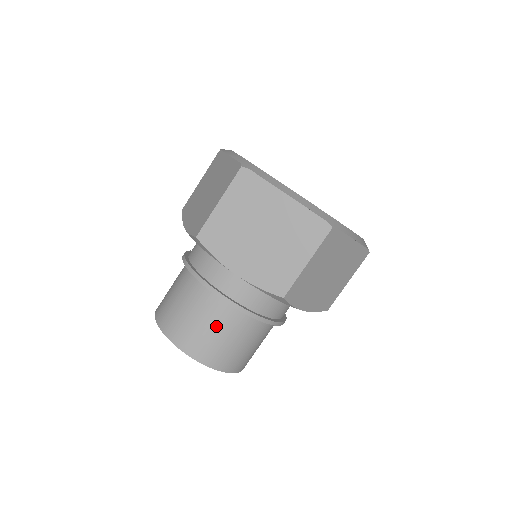
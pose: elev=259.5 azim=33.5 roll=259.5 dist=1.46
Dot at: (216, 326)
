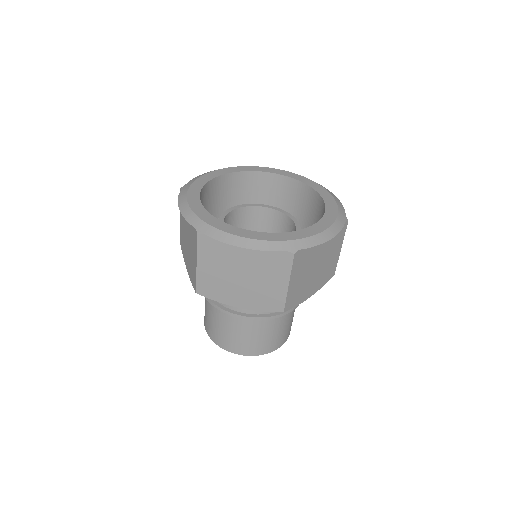
Dot at: (249, 332)
